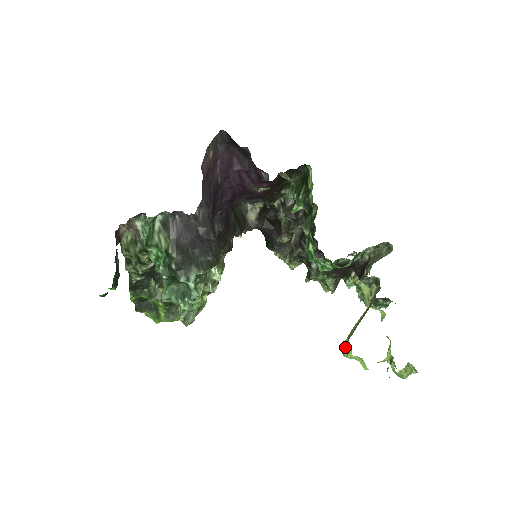
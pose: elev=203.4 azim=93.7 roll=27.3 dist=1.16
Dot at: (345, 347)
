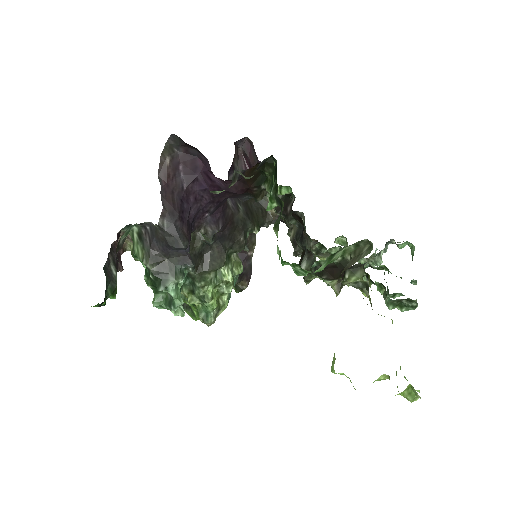
Dot at: (333, 361)
